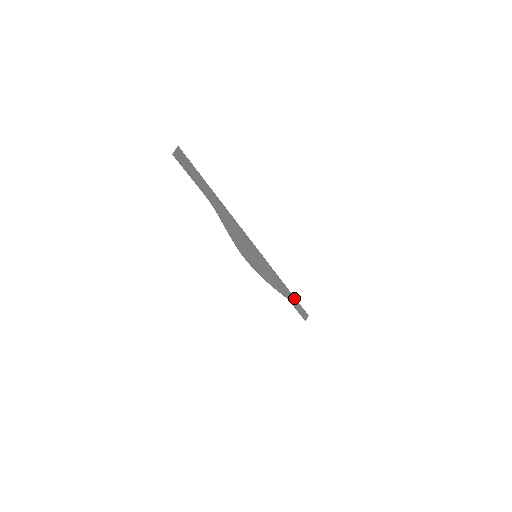
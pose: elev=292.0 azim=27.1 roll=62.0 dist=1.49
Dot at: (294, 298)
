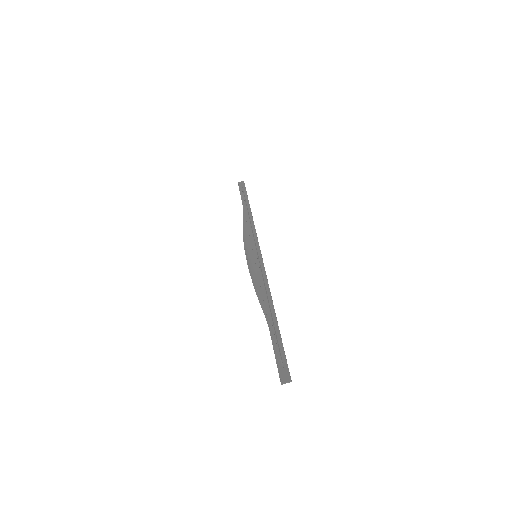
Dot at: (248, 202)
